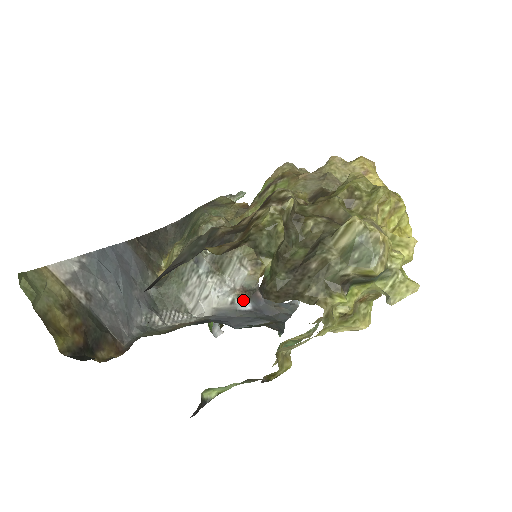
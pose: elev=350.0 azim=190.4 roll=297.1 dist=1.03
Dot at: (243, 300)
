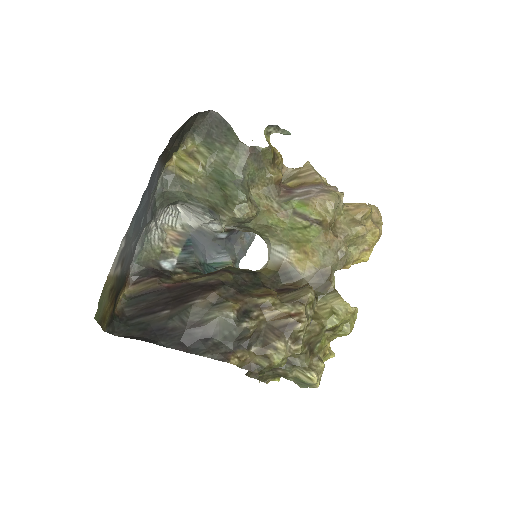
Dot at: (224, 233)
